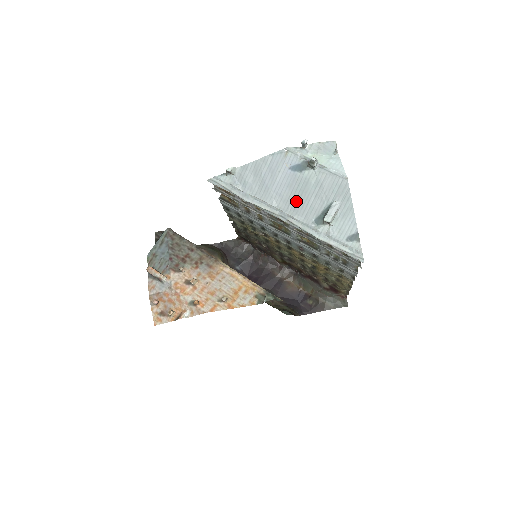
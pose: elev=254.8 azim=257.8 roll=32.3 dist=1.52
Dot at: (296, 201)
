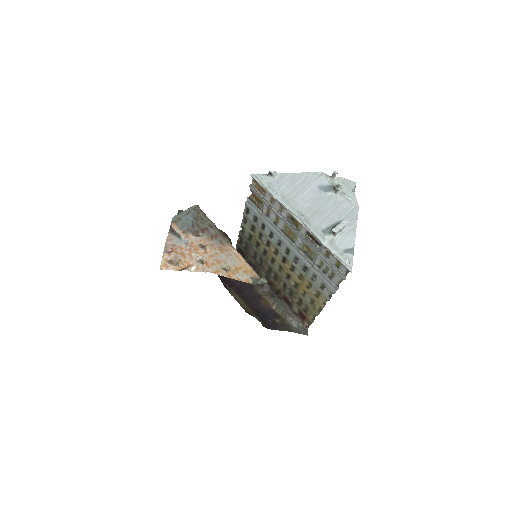
Dot at: (315, 211)
